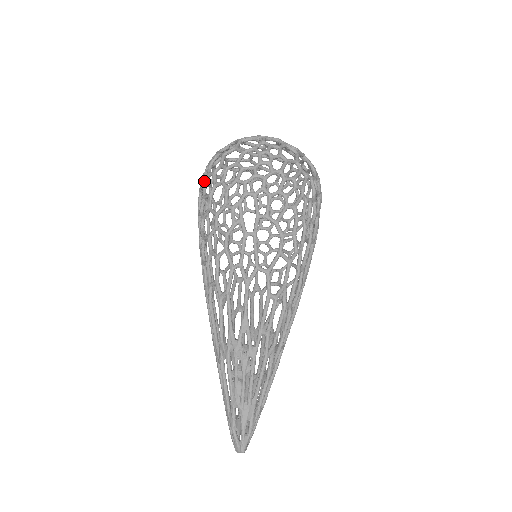
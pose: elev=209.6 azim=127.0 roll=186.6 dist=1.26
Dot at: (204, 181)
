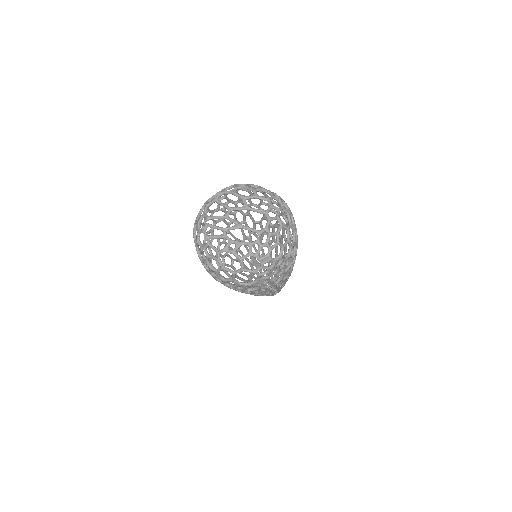
Dot at: occluded
